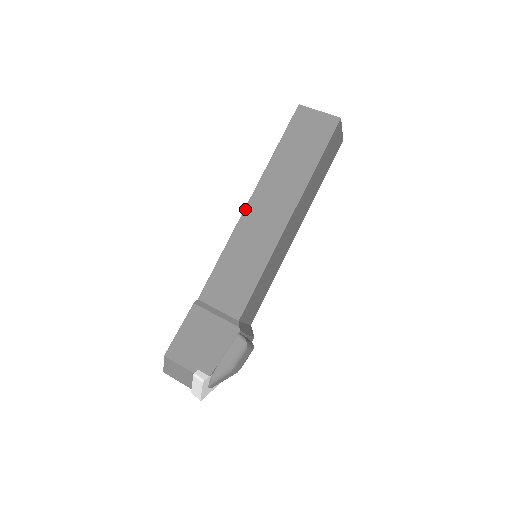
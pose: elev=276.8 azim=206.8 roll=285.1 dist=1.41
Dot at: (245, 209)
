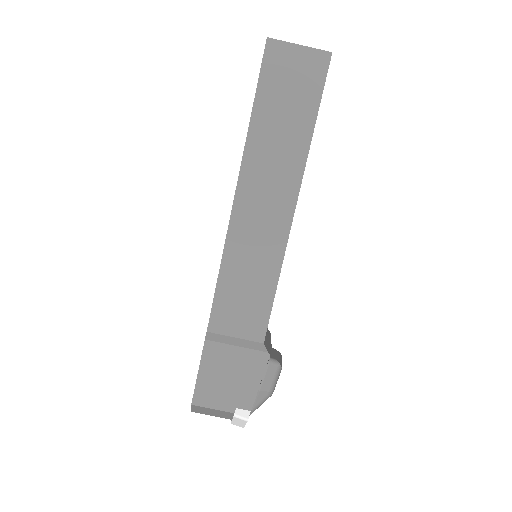
Dot at: (232, 210)
